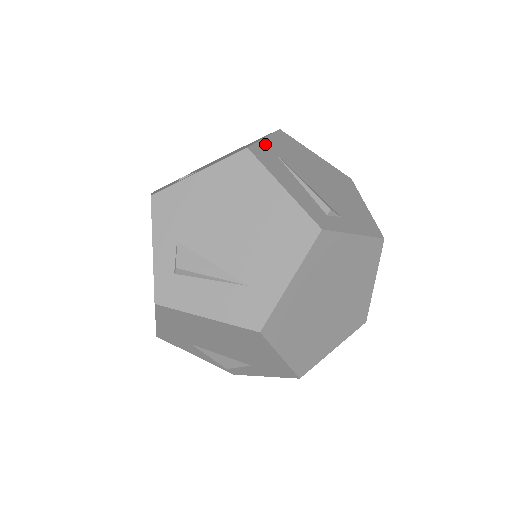
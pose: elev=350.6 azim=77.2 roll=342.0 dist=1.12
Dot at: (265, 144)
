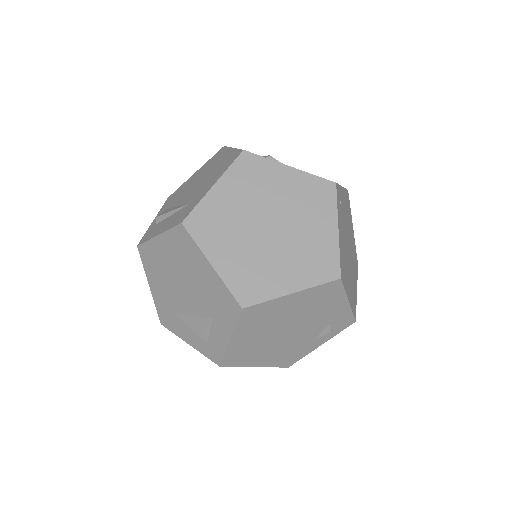
Dot at: occluded
